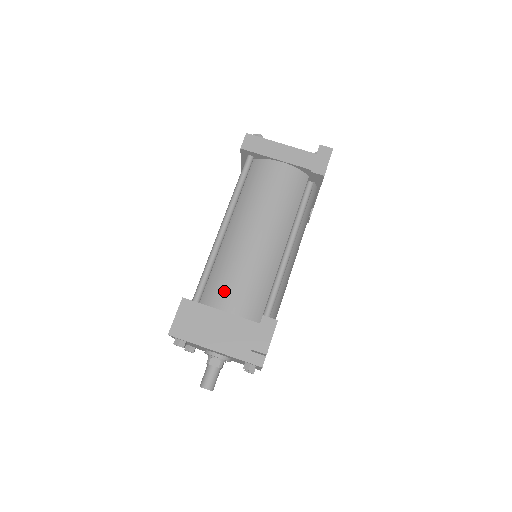
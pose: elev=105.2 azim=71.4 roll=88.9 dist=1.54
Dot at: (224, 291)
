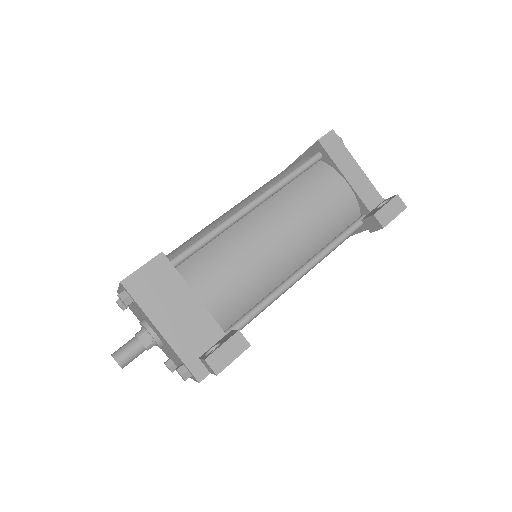
Dot at: (210, 274)
